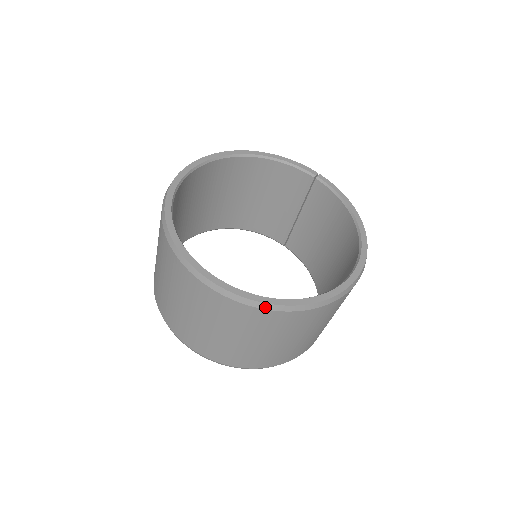
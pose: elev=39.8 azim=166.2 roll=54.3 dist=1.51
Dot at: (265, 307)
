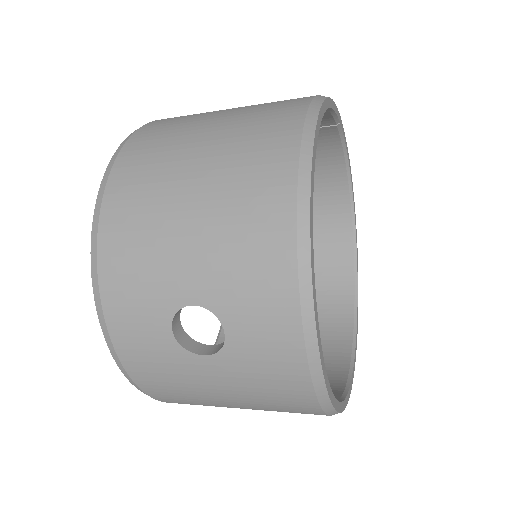
Dot at: occluded
